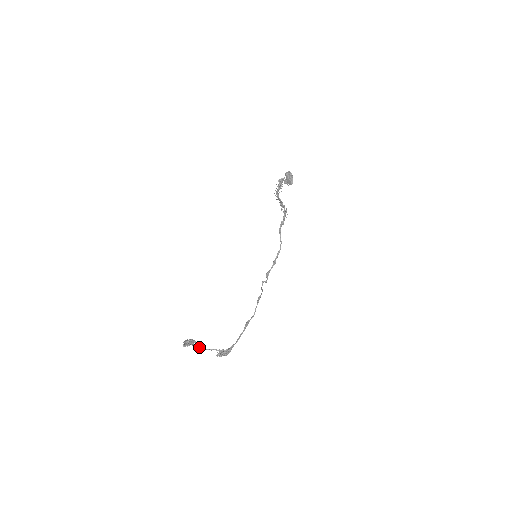
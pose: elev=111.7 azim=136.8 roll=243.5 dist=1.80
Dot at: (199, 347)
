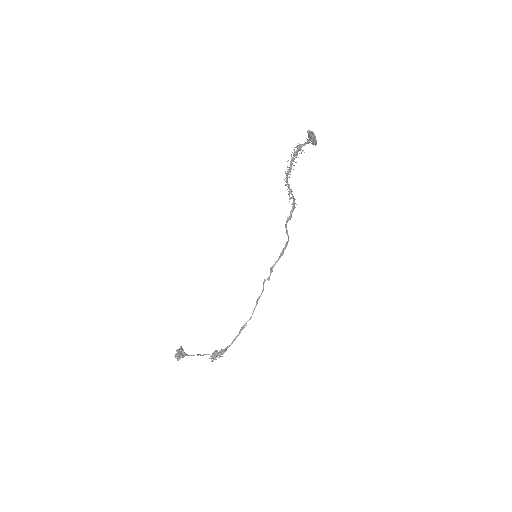
Dot at: (191, 355)
